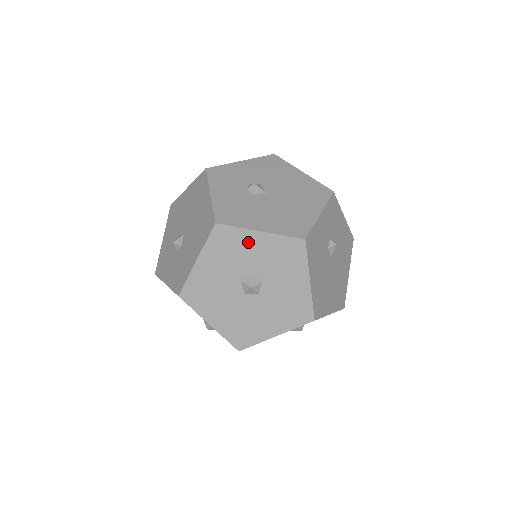
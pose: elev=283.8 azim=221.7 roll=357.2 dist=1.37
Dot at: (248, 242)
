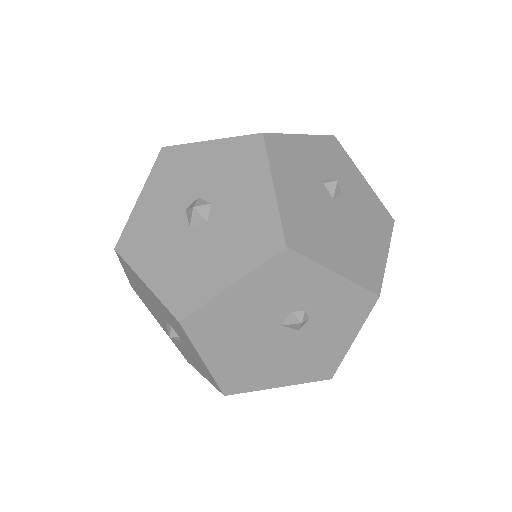
Dot at: (195, 158)
